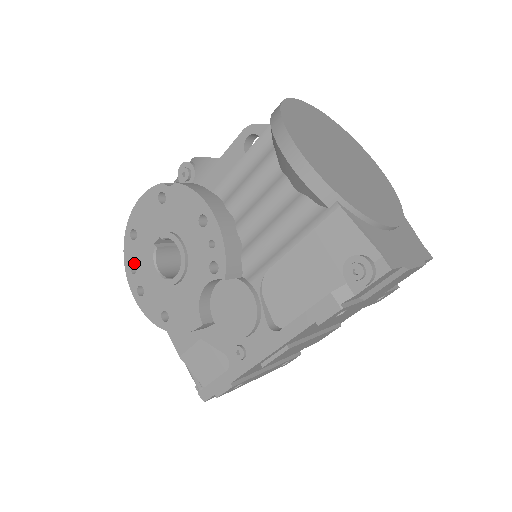
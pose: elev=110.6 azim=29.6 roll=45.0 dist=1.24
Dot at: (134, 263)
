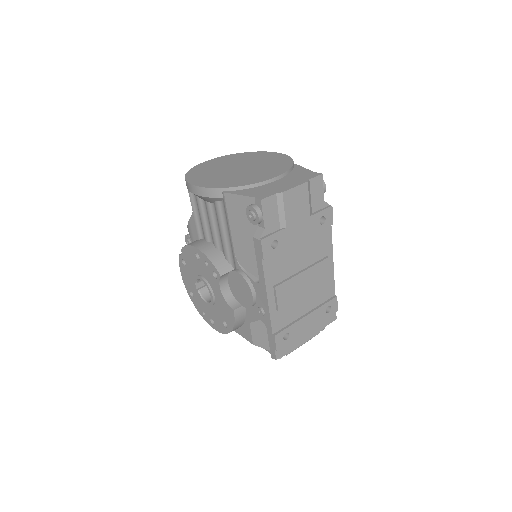
Dot at: (201, 309)
